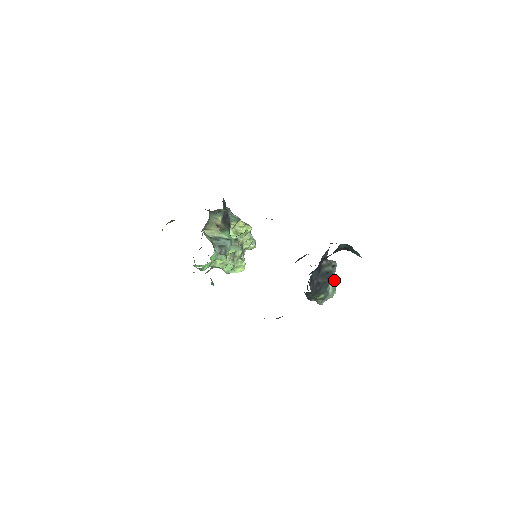
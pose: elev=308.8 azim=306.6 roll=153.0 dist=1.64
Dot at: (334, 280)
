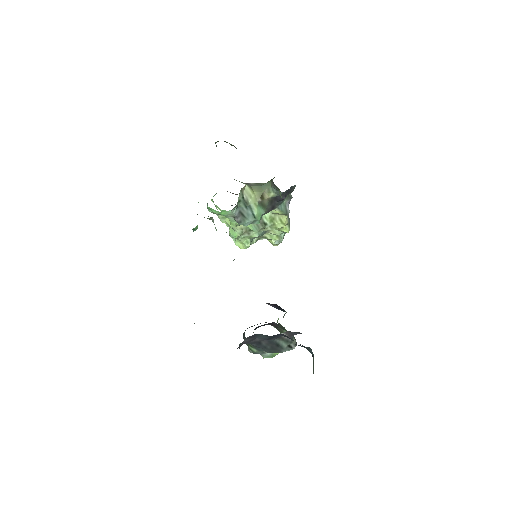
Dot at: occluded
